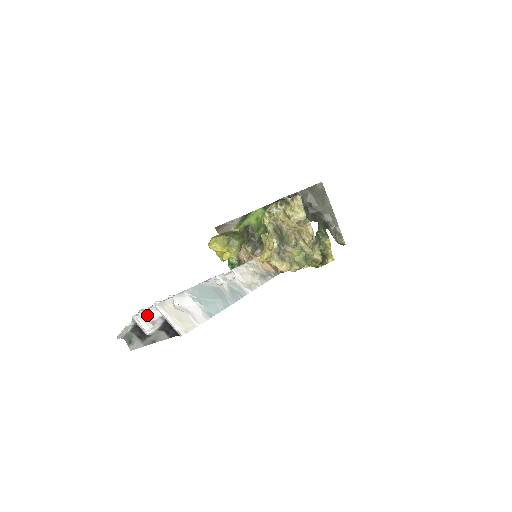
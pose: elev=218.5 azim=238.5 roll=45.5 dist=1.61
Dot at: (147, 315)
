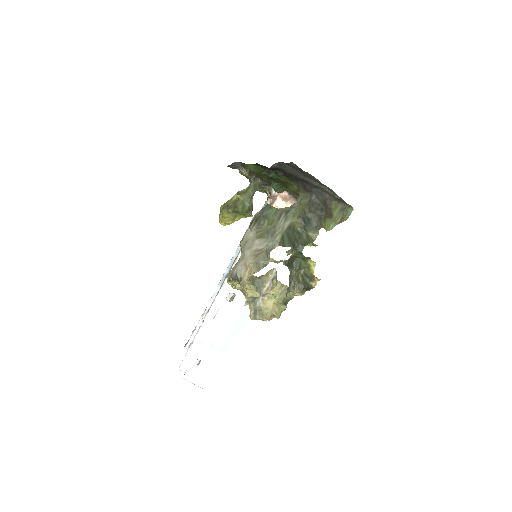
Dot at: (188, 360)
